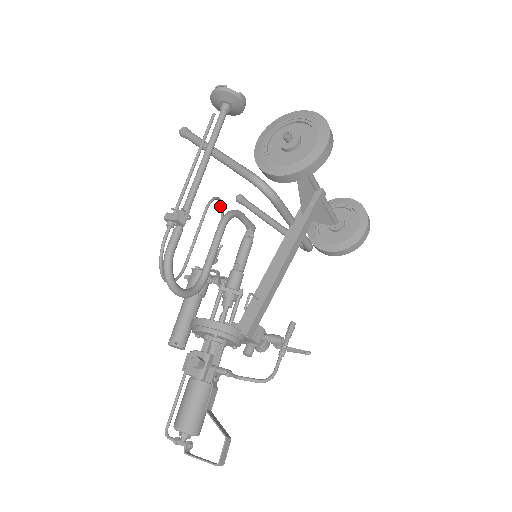
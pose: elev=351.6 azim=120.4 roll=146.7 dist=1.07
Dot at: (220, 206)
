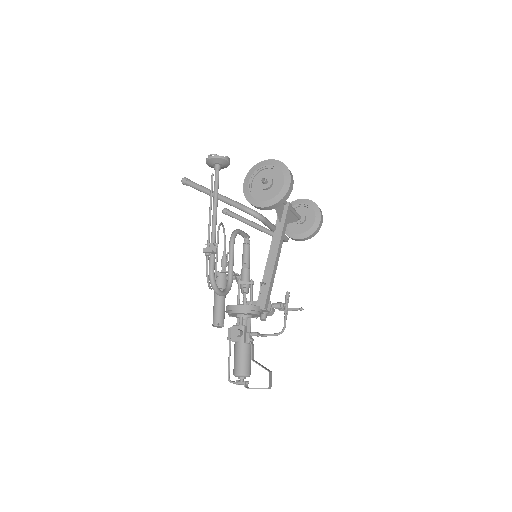
Dot at: occluded
